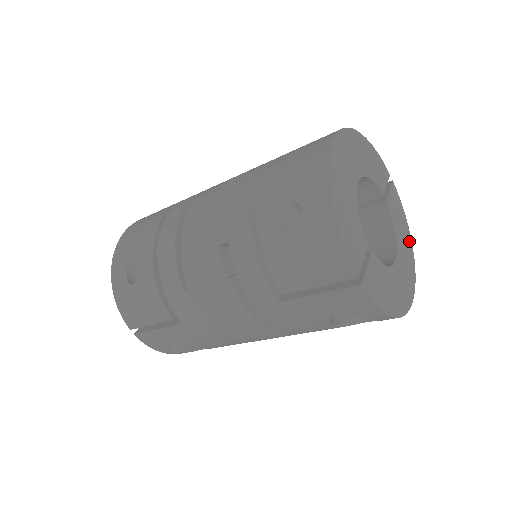
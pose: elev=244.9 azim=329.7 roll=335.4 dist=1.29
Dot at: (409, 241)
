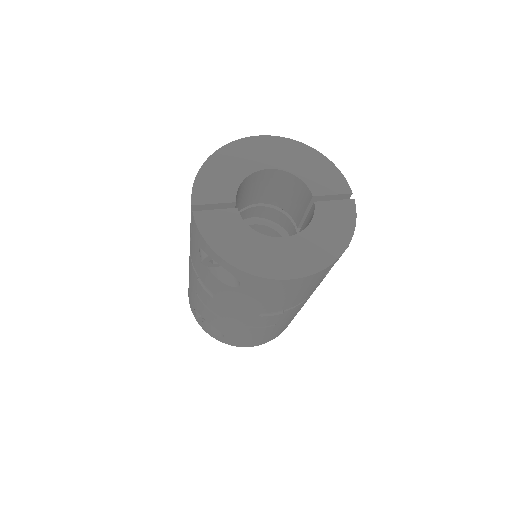
Dot at: (337, 248)
